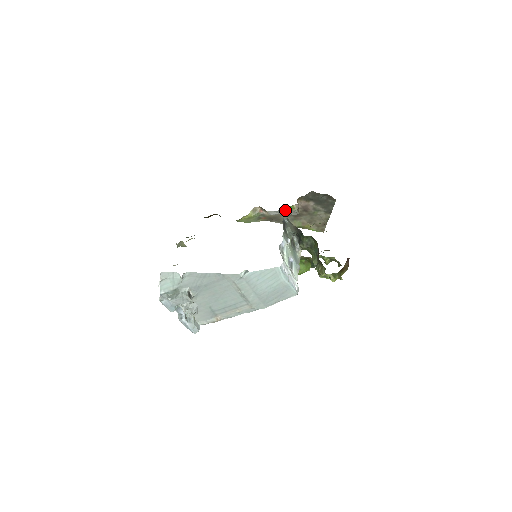
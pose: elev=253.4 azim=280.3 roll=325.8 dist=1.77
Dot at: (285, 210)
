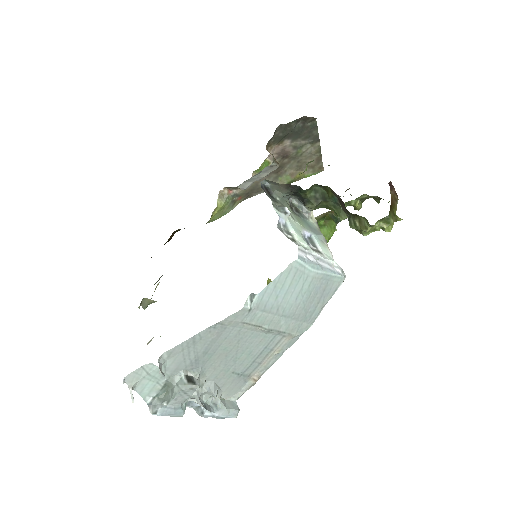
Dot at: occluded
